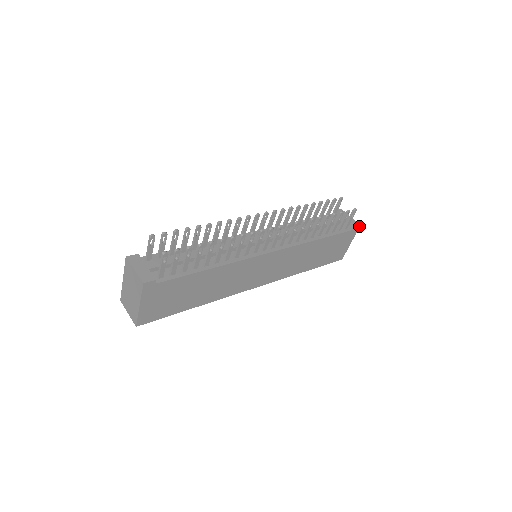
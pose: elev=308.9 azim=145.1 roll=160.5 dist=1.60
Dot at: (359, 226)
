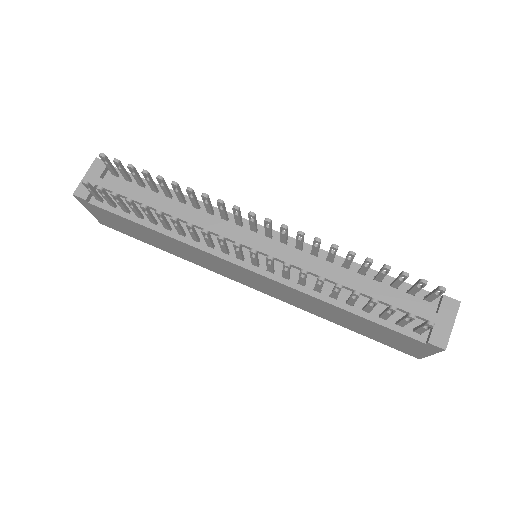
Dot at: (443, 349)
